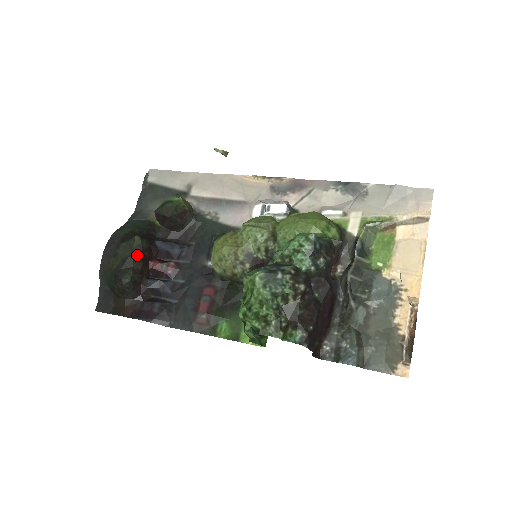
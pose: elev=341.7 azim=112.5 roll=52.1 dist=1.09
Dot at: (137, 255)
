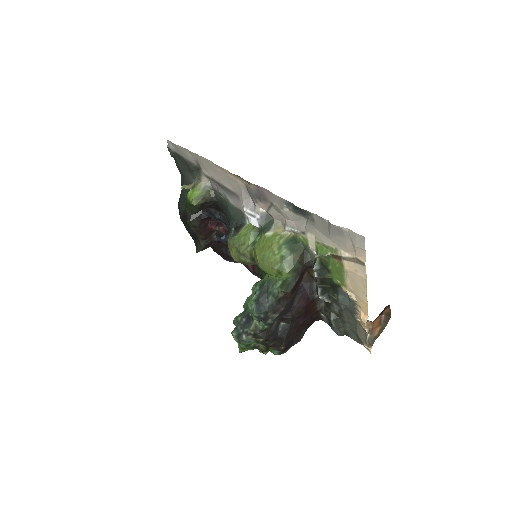
Dot at: (197, 232)
